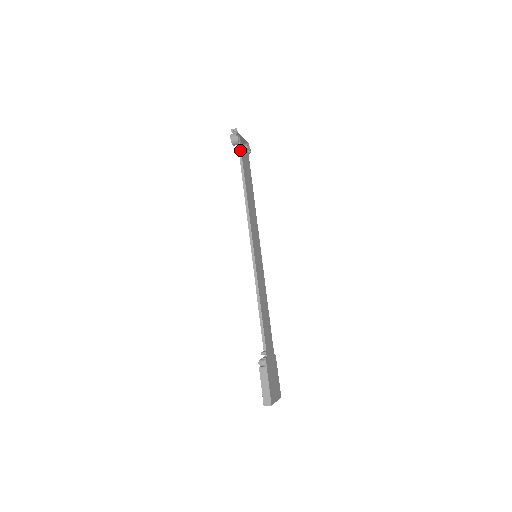
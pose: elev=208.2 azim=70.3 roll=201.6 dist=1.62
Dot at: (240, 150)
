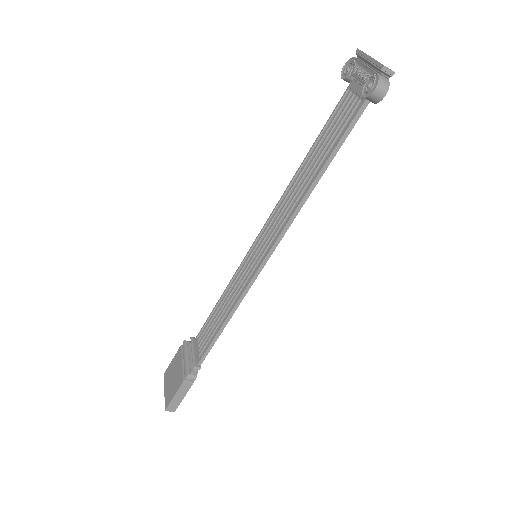
Dot at: (363, 109)
